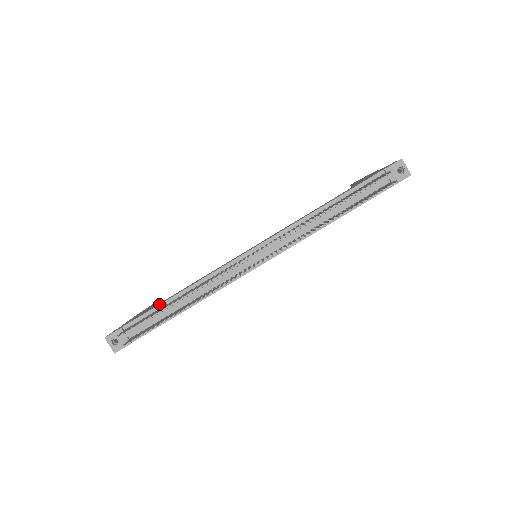
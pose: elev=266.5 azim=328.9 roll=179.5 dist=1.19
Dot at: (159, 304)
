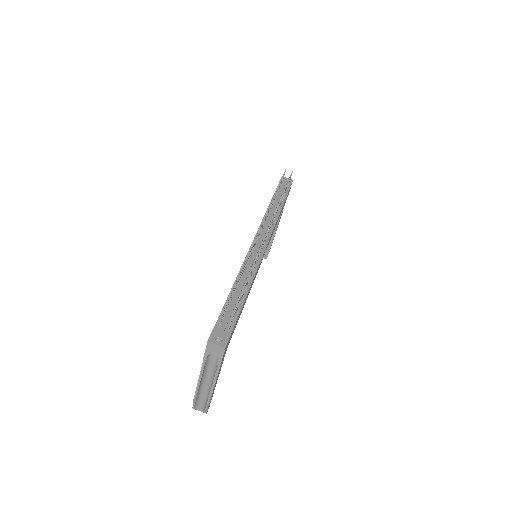
Dot at: occluded
